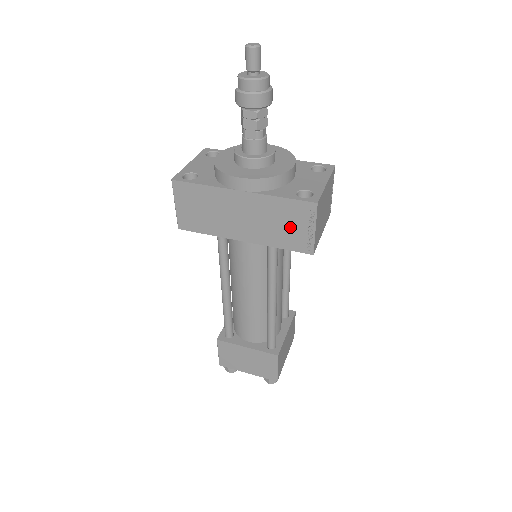
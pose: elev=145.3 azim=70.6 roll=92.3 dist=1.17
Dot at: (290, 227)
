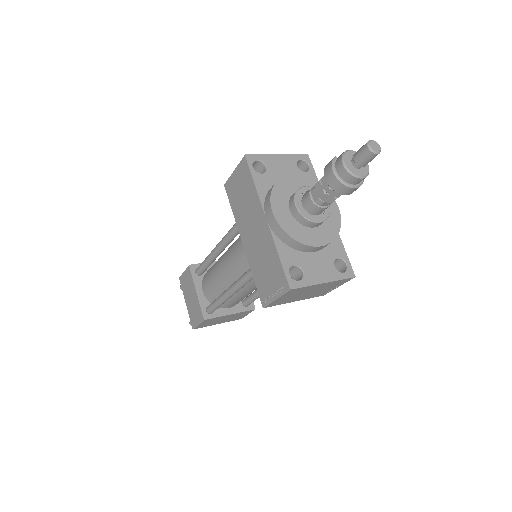
Dot at: (268, 277)
